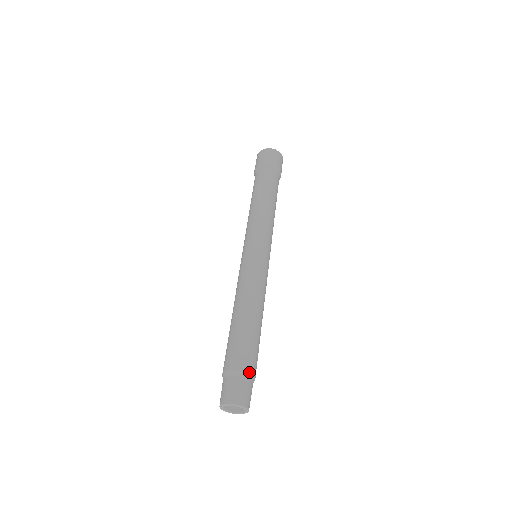
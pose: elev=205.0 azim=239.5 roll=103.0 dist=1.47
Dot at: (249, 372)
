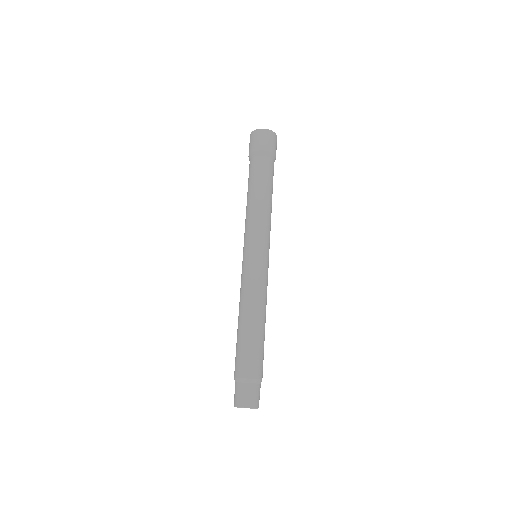
Dot at: (258, 378)
